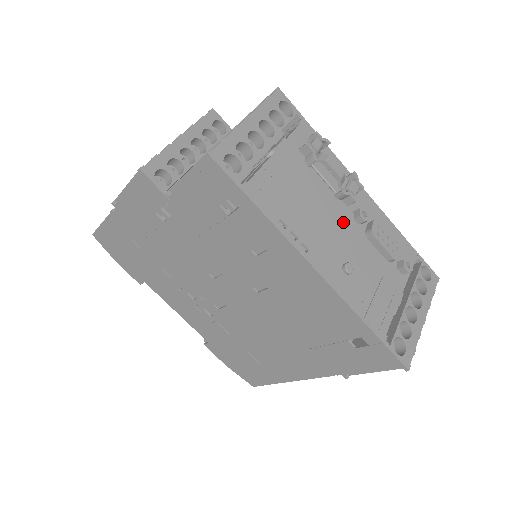
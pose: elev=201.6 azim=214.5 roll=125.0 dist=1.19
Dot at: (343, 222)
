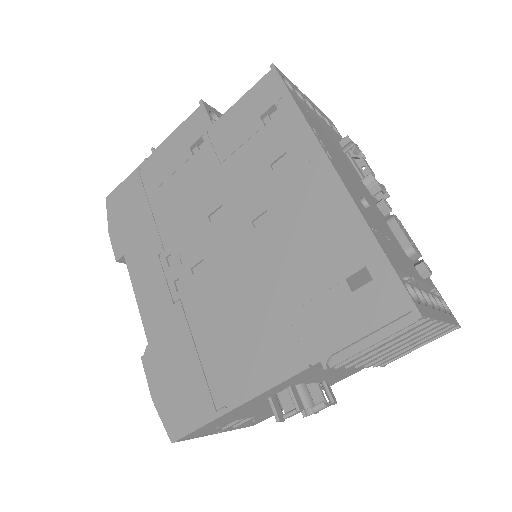
Dot at: (366, 193)
